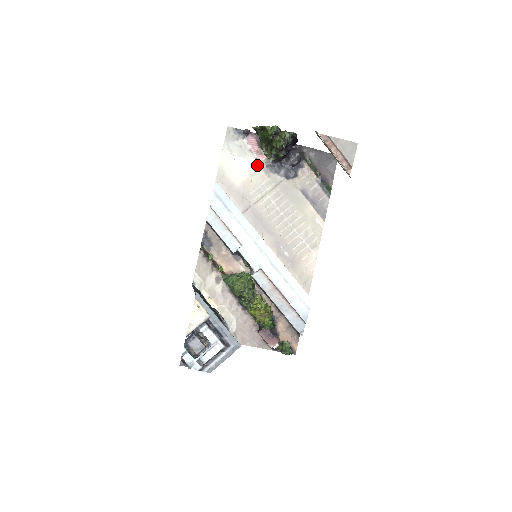
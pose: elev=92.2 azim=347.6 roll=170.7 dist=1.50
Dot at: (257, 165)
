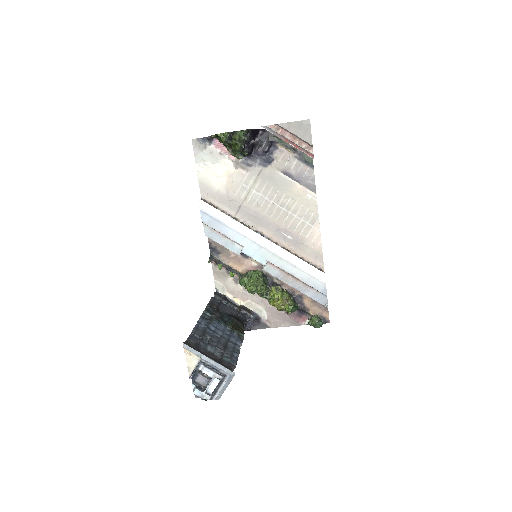
Dot at: (232, 165)
